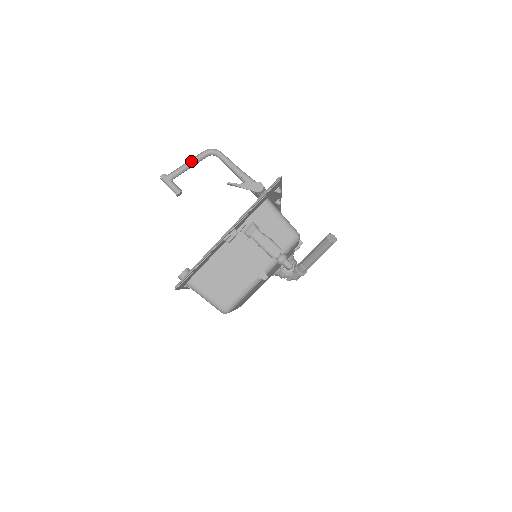
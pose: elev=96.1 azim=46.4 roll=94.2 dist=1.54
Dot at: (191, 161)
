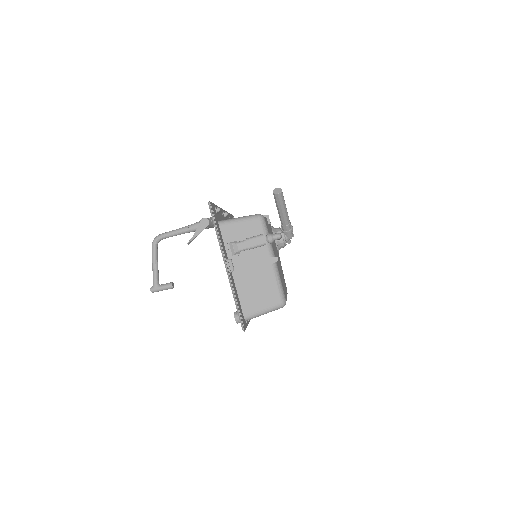
Dot at: (153, 261)
